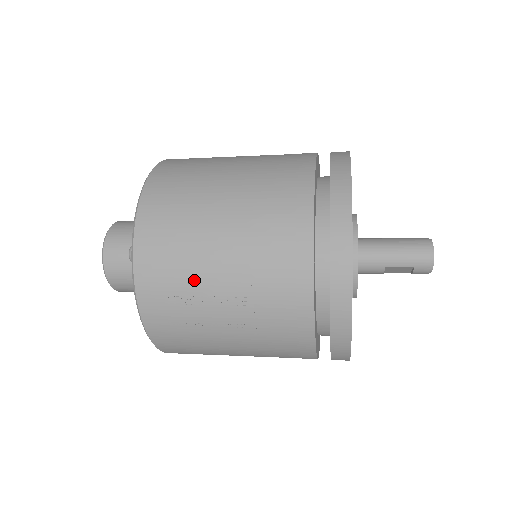
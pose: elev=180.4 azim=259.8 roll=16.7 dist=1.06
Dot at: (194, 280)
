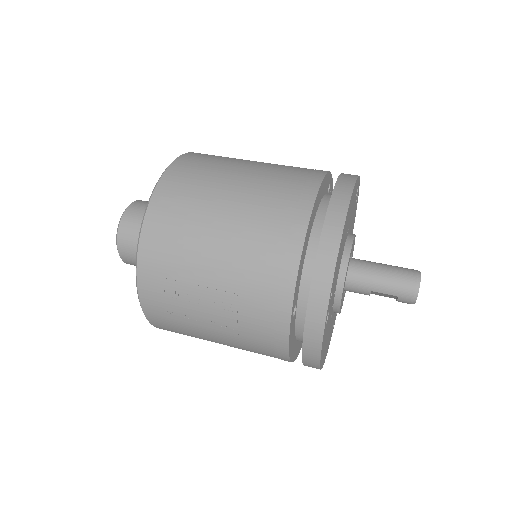
Dot at: (188, 280)
